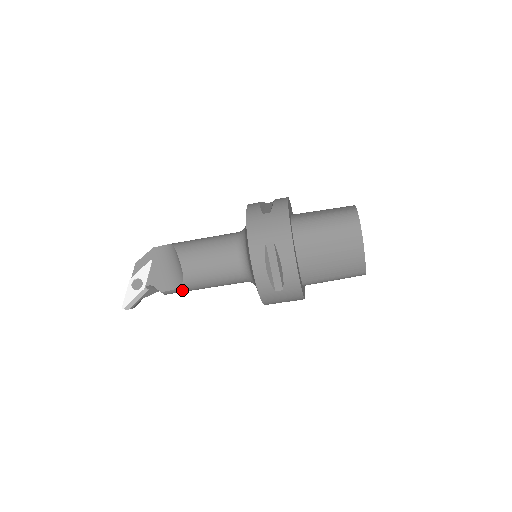
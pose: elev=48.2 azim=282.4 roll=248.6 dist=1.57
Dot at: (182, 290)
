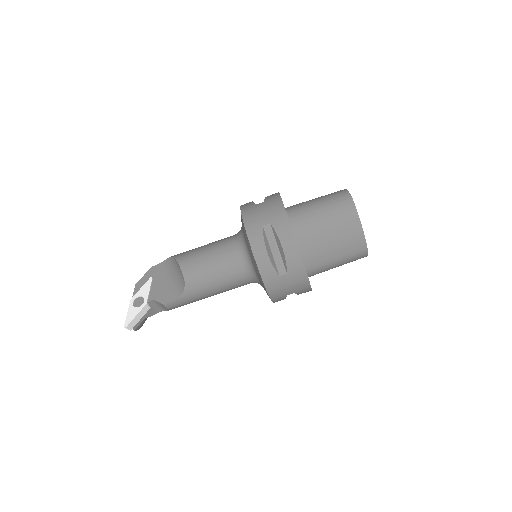
Dot at: (185, 299)
